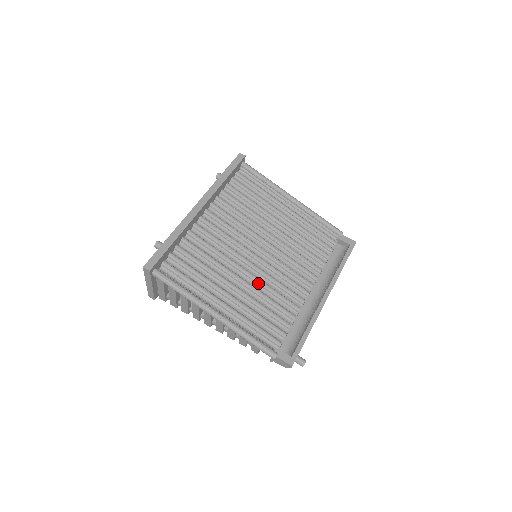
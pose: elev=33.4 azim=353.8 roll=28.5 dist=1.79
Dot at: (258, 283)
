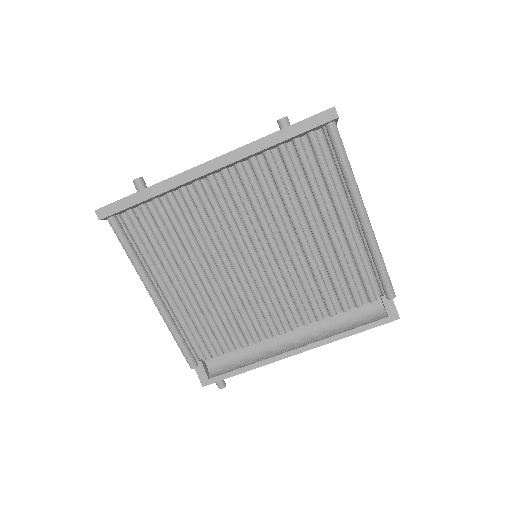
Dot at: (229, 291)
